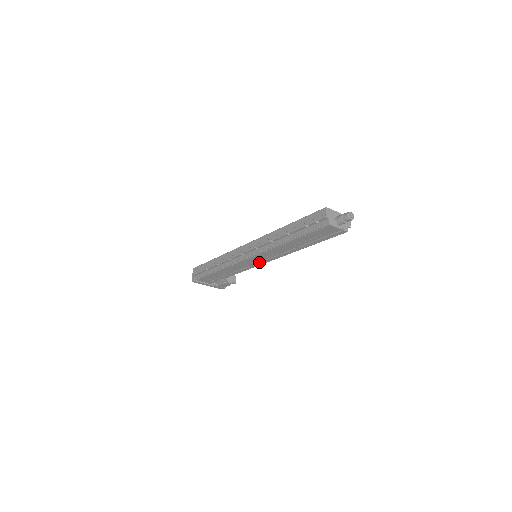
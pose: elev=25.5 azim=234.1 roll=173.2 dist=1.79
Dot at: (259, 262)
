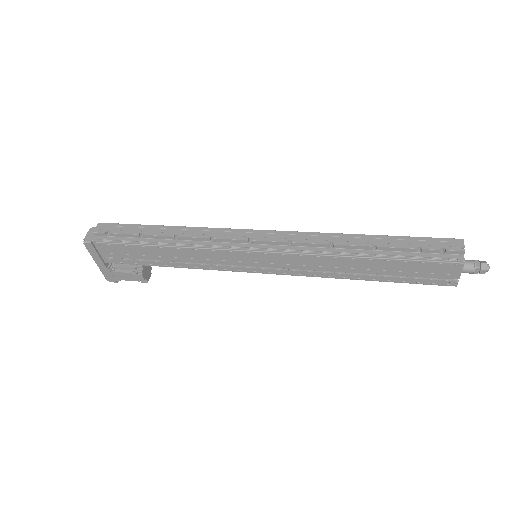
Dot at: (258, 267)
